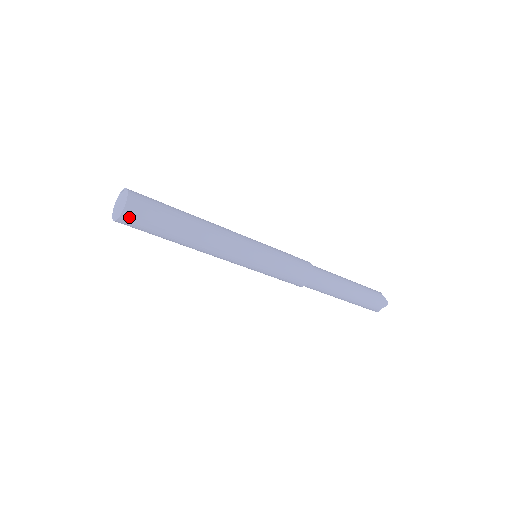
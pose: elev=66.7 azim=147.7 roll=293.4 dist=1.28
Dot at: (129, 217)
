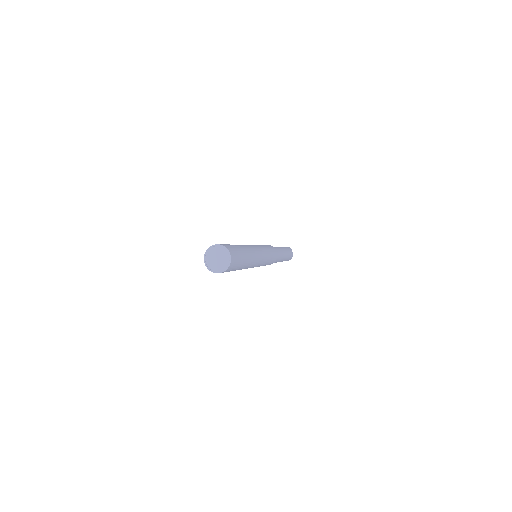
Dot at: occluded
